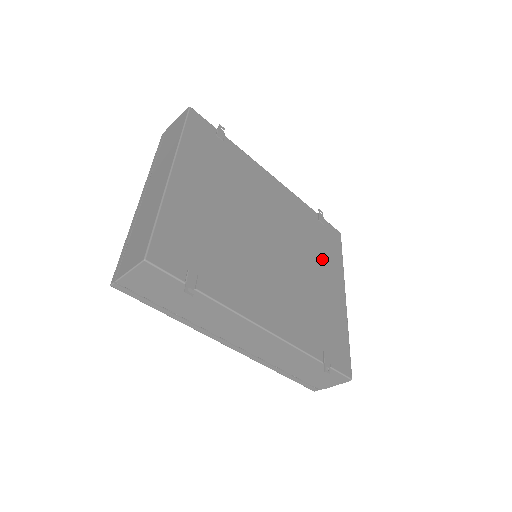
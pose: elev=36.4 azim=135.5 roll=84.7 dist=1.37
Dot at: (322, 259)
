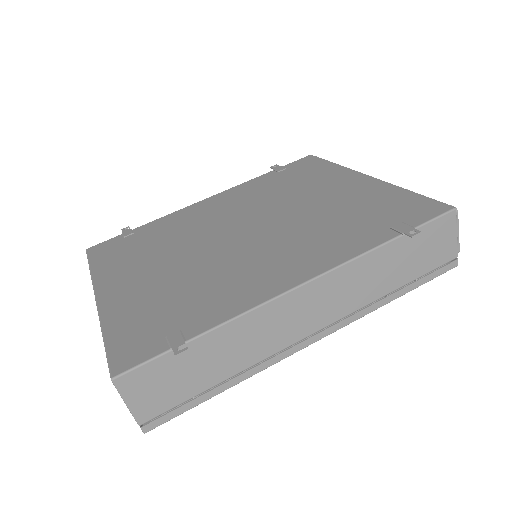
Dot at: (310, 185)
